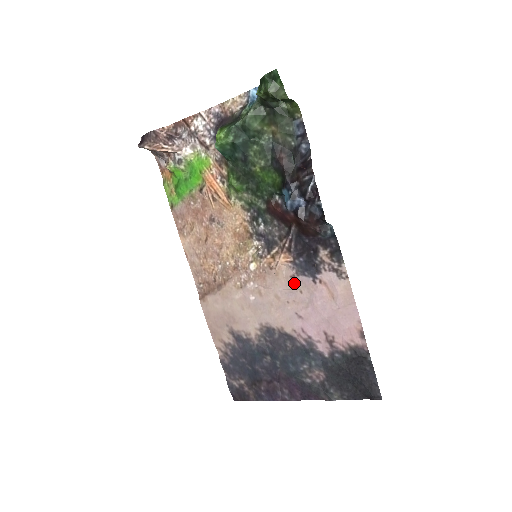
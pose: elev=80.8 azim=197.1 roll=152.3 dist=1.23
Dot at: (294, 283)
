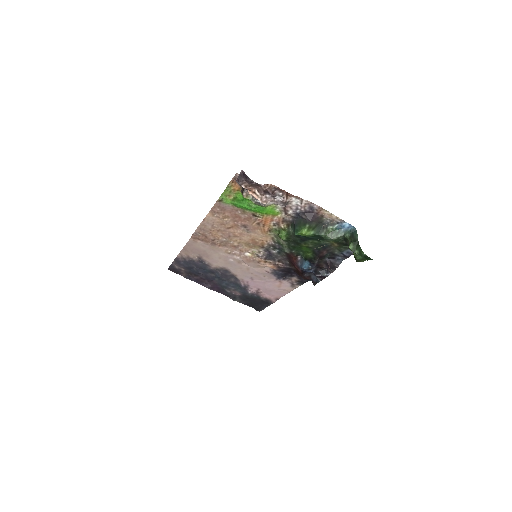
Dot at: (265, 273)
